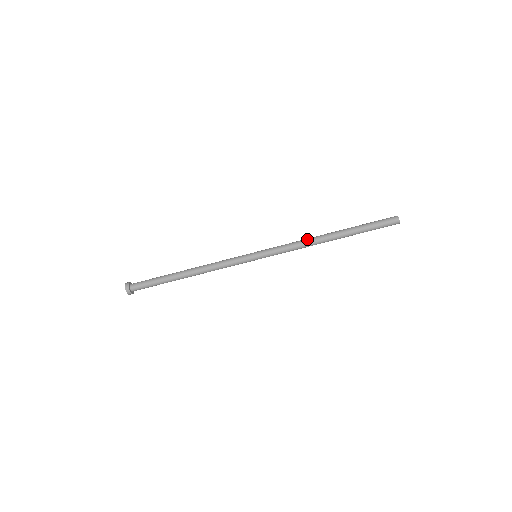
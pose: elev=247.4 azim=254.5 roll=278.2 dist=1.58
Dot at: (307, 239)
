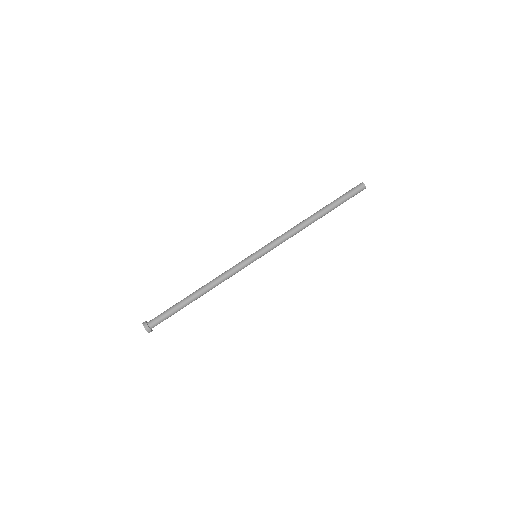
Dot at: (295, 226)
